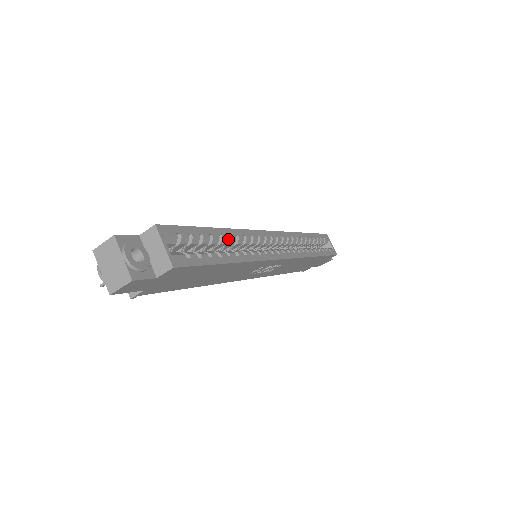
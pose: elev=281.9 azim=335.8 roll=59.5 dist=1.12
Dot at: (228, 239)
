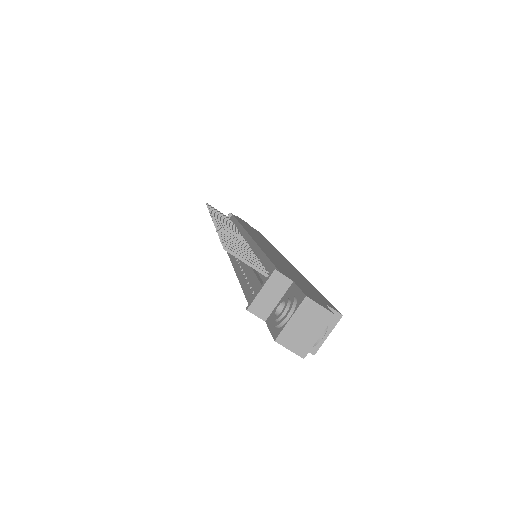
Dot at: occluded
